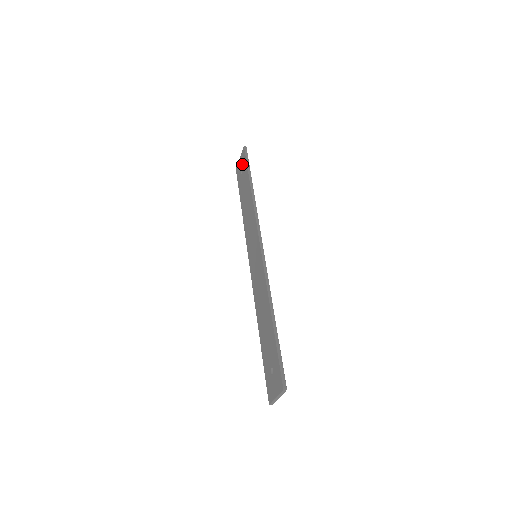
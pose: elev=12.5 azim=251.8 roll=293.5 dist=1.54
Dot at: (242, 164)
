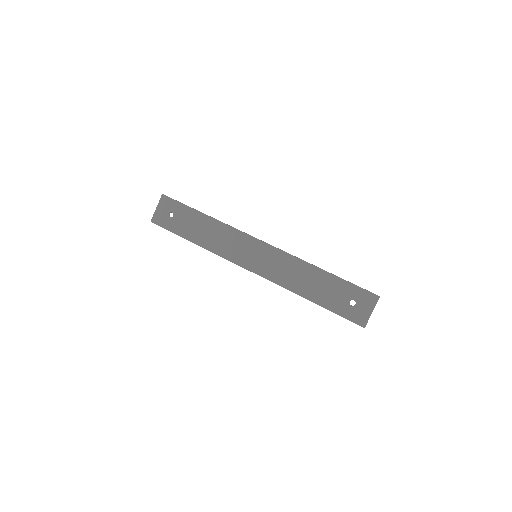
Dot at: (168, 209)
